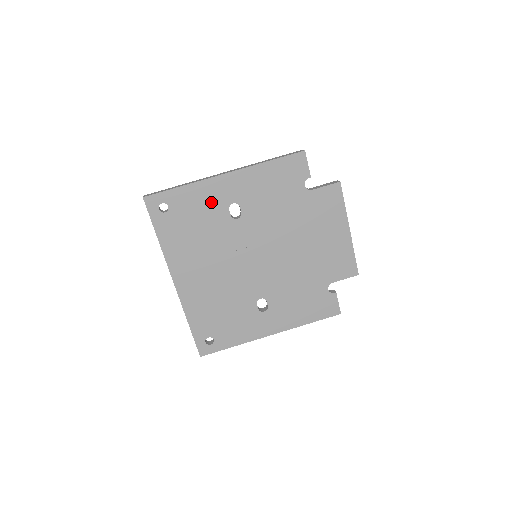
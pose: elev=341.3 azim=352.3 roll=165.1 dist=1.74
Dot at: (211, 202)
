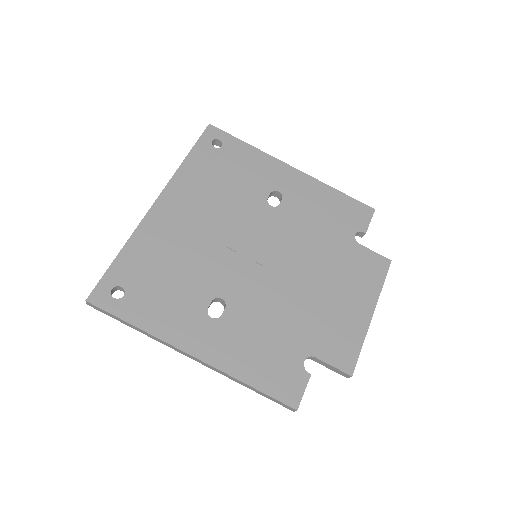
Dot at: (261, 174)
